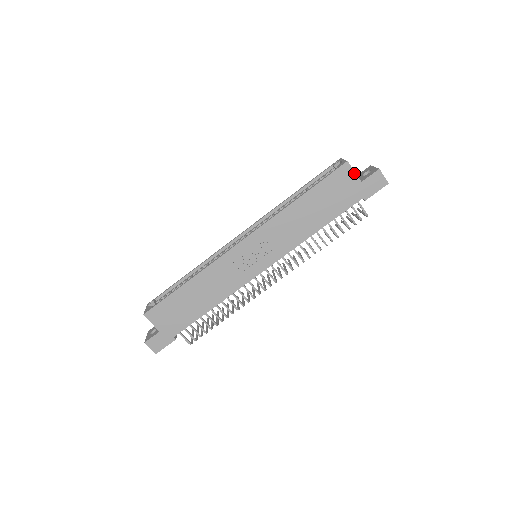
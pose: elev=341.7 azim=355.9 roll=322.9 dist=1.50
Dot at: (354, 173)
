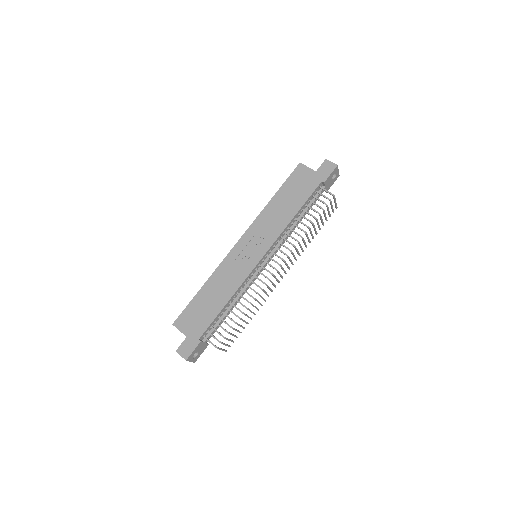
Dot at: (308, 168)
